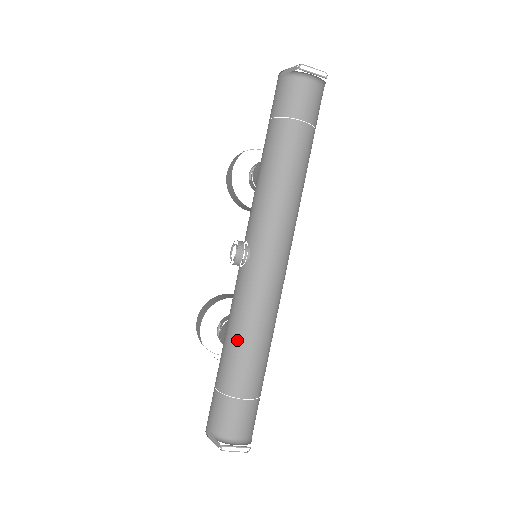
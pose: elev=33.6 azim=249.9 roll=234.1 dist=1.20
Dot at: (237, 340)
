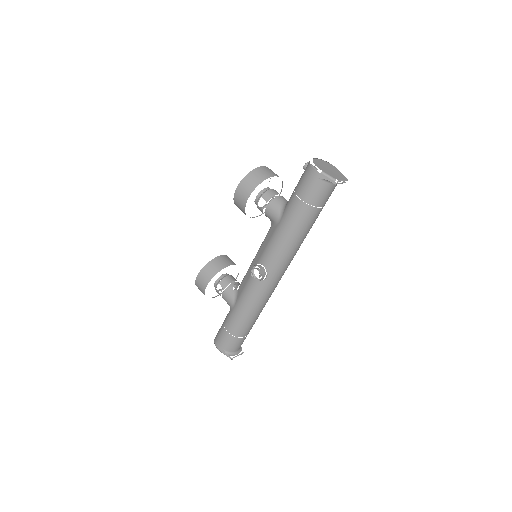
Dot at: (249, 315)
